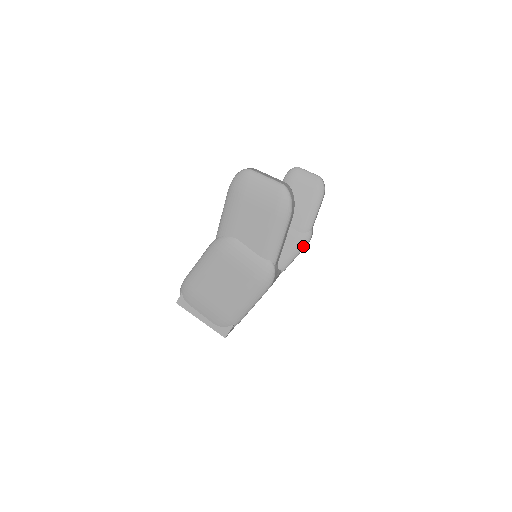
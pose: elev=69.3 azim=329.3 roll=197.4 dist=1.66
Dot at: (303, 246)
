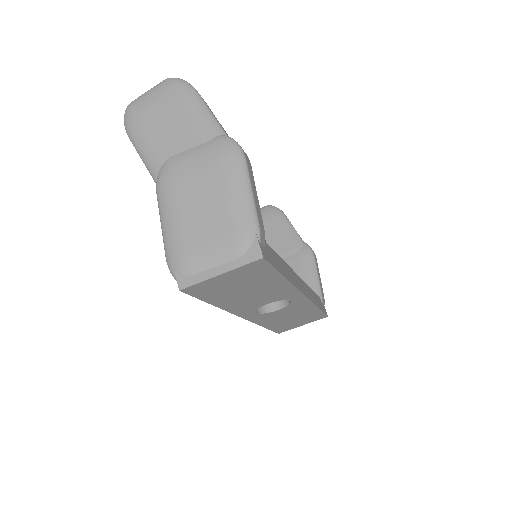
Dot at: (312, 259)
